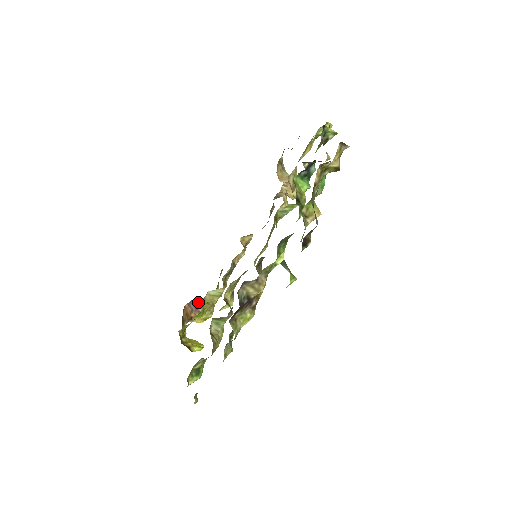
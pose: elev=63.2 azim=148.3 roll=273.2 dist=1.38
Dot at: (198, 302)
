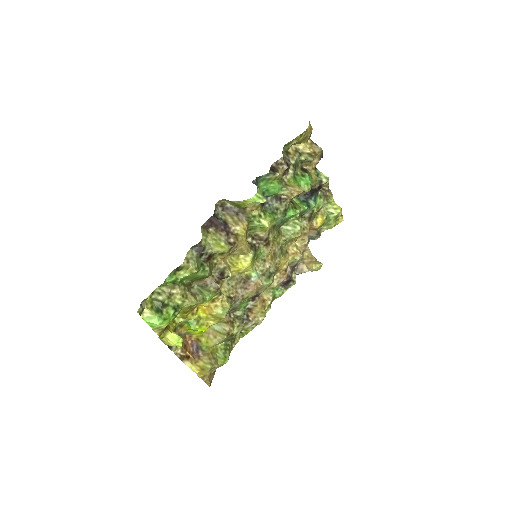
Dot at: (202, 344)
